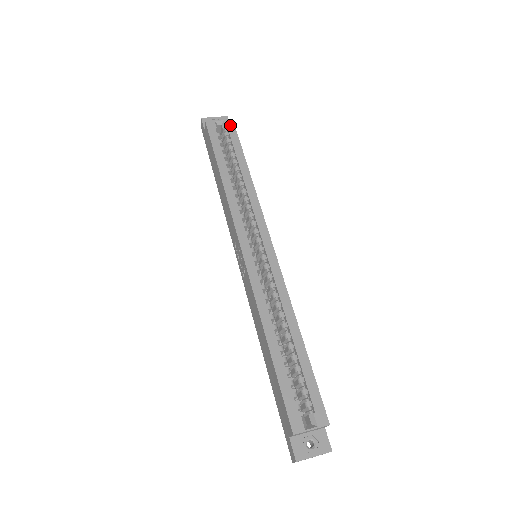
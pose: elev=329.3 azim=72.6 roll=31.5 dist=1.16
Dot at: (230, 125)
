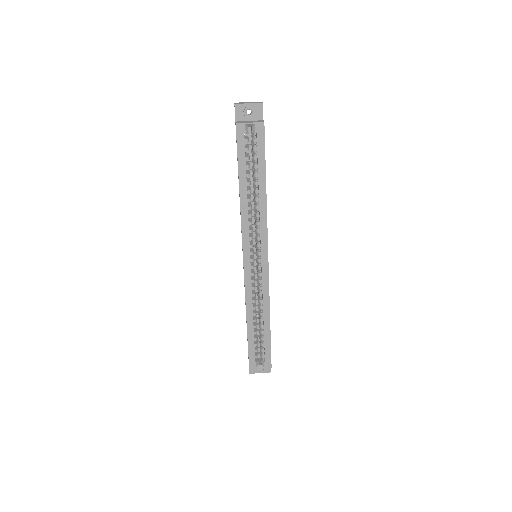
Dot at: (260, 131)
